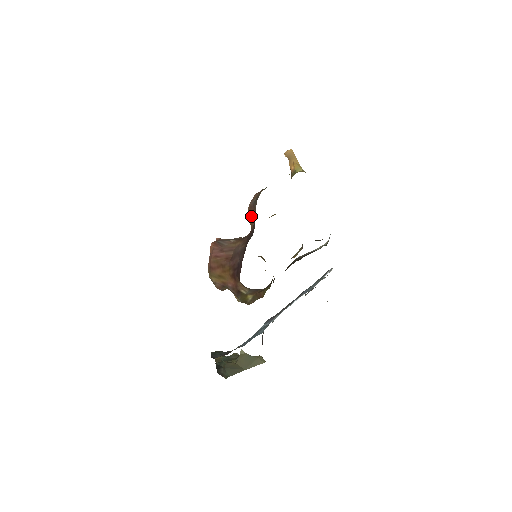
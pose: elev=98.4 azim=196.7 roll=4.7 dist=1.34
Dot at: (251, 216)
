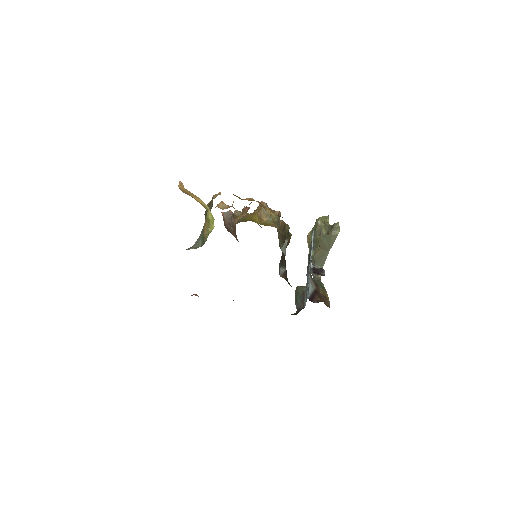
Dot at: occluded
